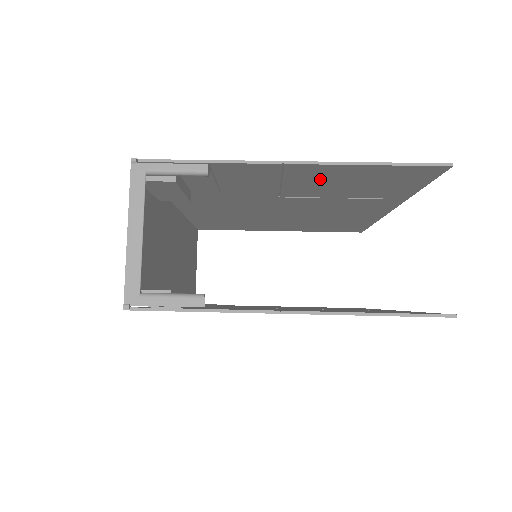
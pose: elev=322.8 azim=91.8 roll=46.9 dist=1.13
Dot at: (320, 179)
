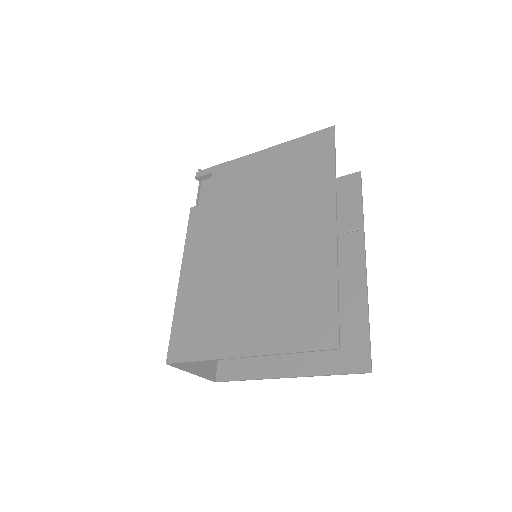
Dot at: occluded
